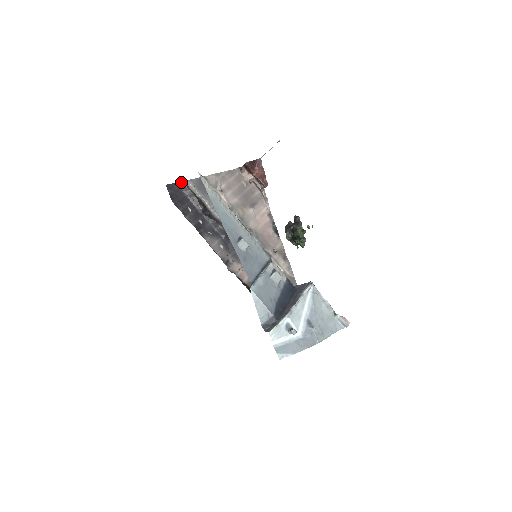
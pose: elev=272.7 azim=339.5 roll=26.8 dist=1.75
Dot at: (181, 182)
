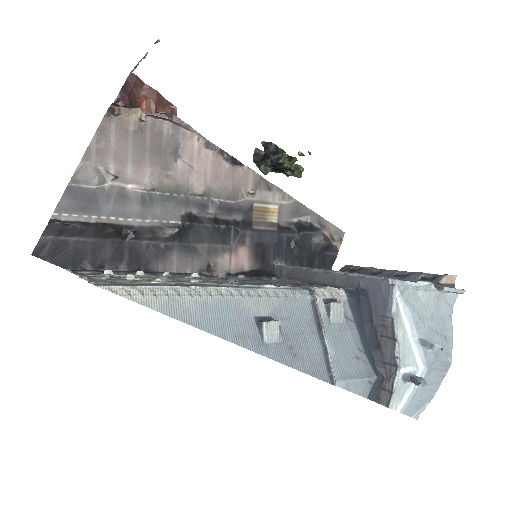
Dot at: (48, 228)
